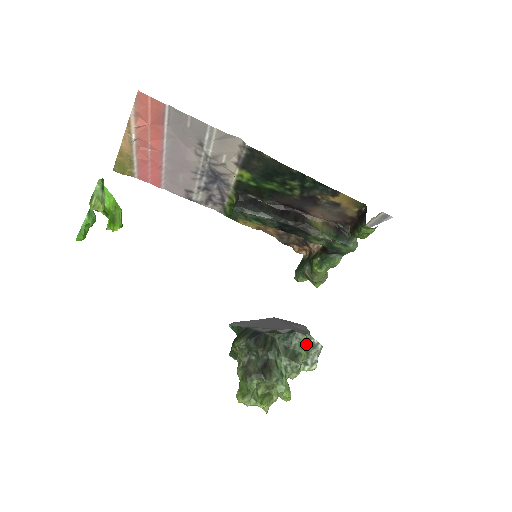
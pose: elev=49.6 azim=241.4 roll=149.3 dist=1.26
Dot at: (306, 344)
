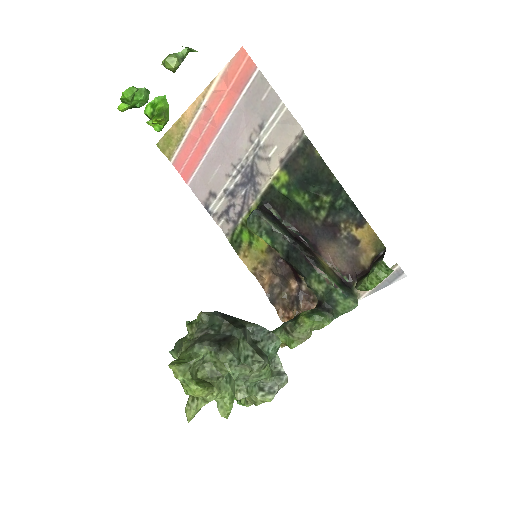
Dot at: (271, 367)
